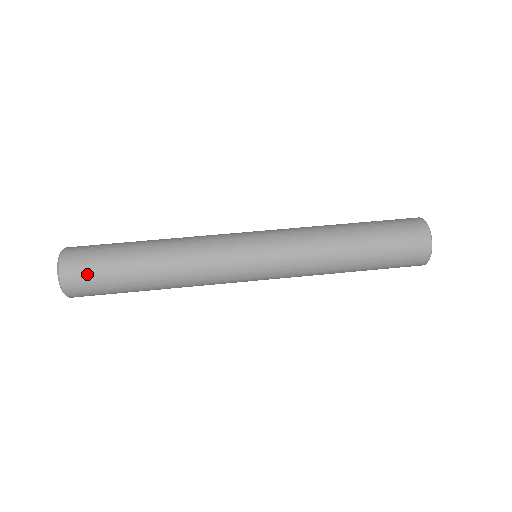
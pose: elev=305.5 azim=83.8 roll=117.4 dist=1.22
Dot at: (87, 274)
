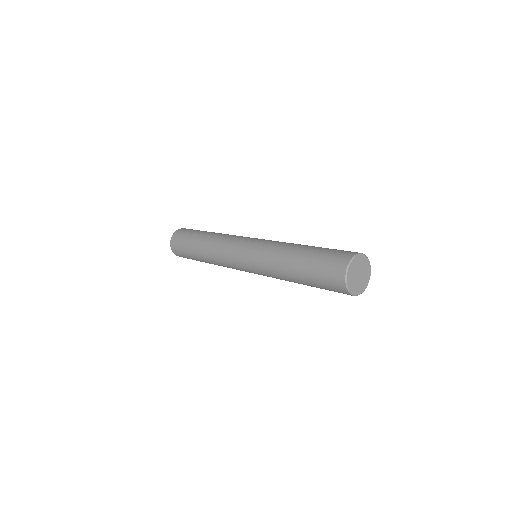
Dot at: (179, 242)
